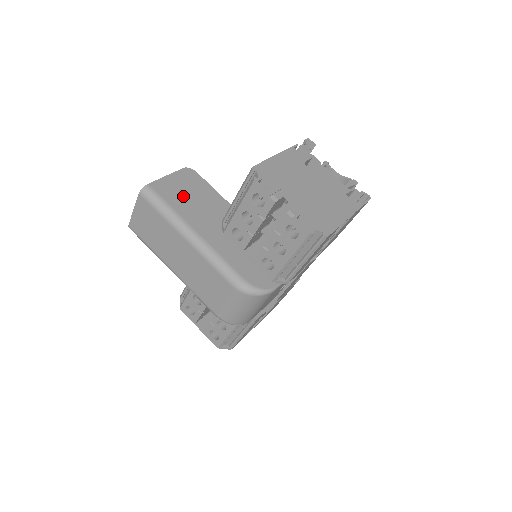
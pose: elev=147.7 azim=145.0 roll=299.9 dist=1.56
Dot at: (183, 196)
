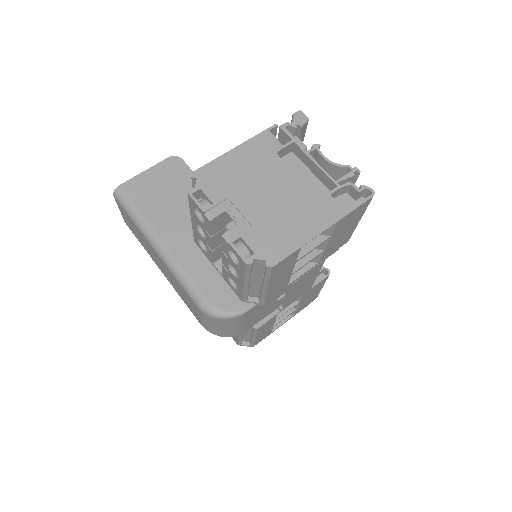
Dot at: (158, 195)
